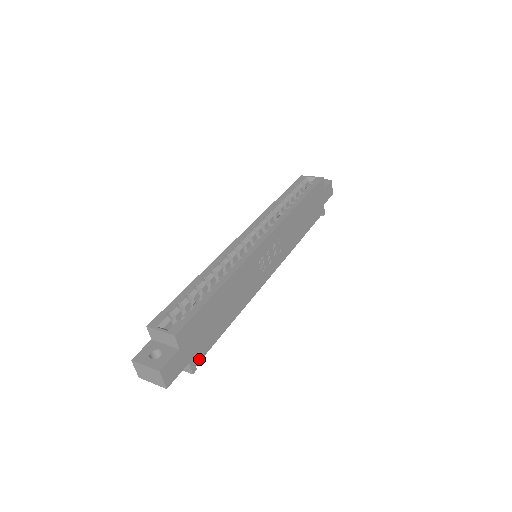
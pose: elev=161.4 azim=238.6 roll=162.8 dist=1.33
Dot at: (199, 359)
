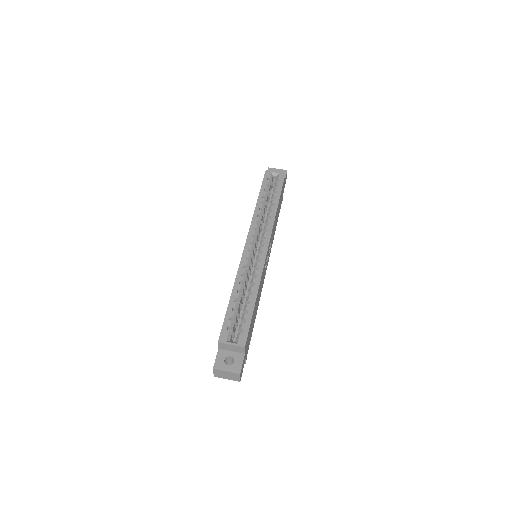
Dot at: (247, 352)
